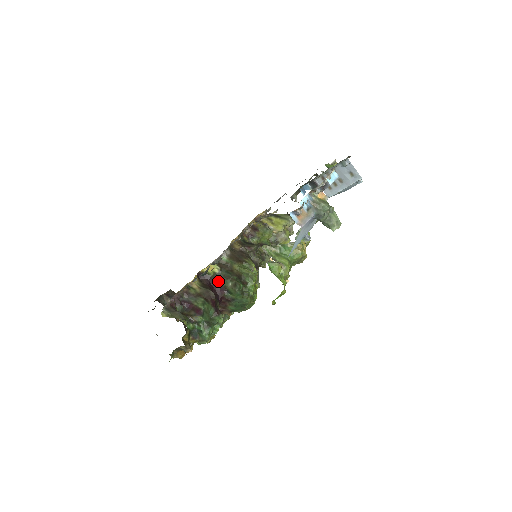
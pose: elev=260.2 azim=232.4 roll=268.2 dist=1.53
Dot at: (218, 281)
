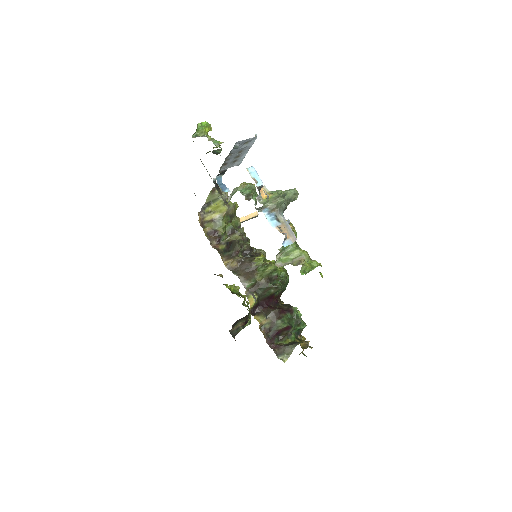
Dot at: (264, 298)
